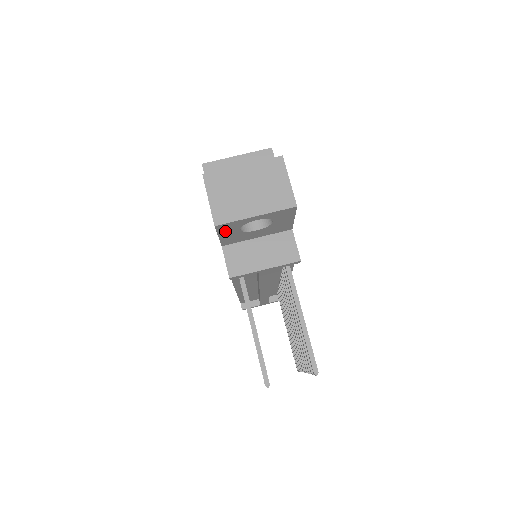
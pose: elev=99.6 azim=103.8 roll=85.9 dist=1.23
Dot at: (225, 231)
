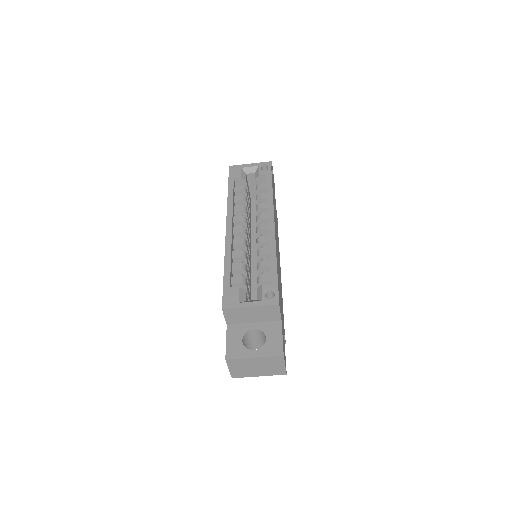
Dot at: occluded
